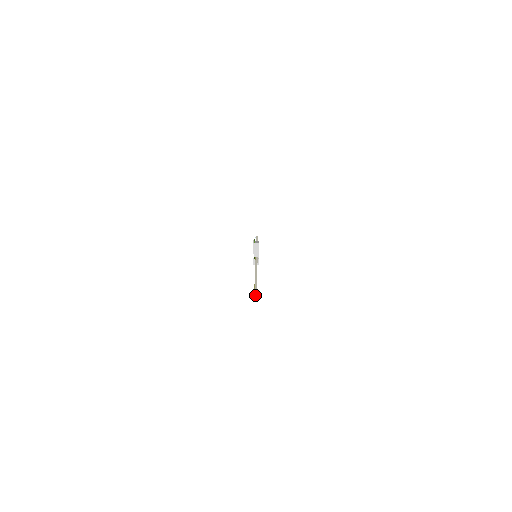
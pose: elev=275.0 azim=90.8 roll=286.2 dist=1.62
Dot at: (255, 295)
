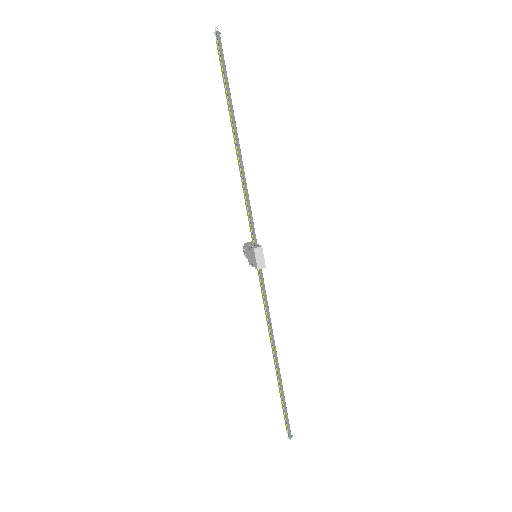
Dot at: (216, 32)
